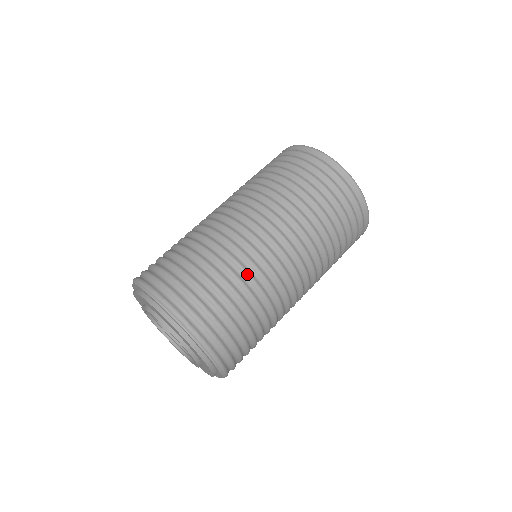
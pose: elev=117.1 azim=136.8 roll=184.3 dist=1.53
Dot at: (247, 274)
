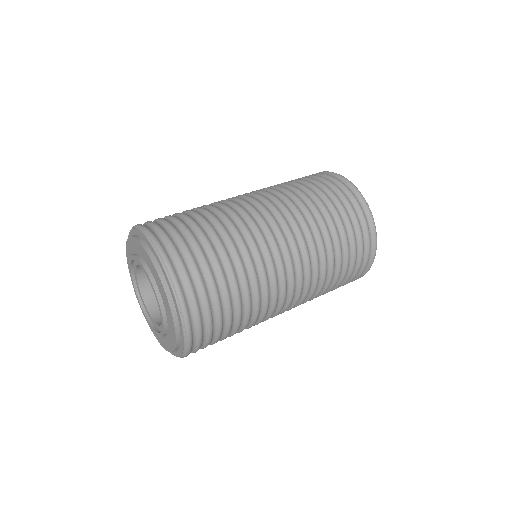
Dot at: (208, 205)
